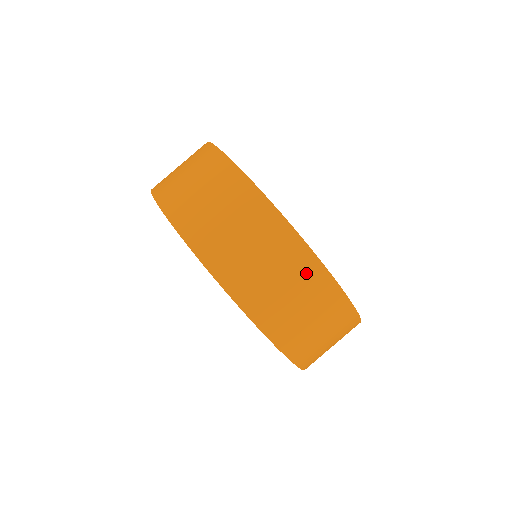
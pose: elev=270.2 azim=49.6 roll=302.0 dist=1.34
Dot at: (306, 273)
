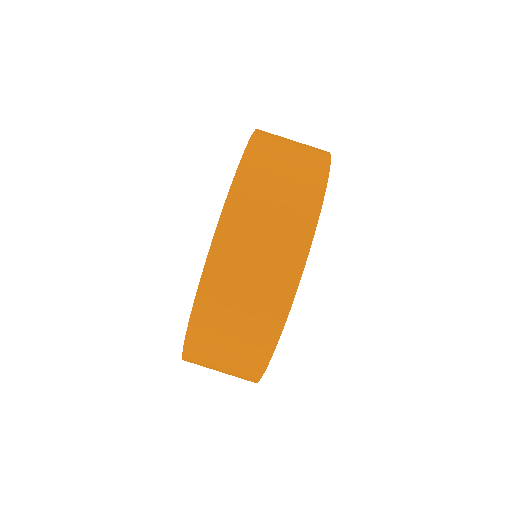
Dot at: (241, 378)
